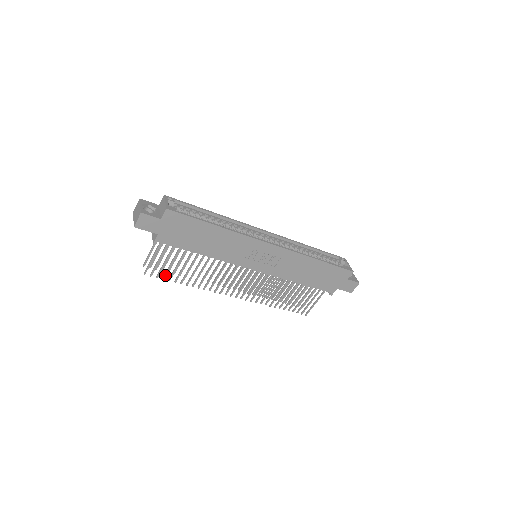
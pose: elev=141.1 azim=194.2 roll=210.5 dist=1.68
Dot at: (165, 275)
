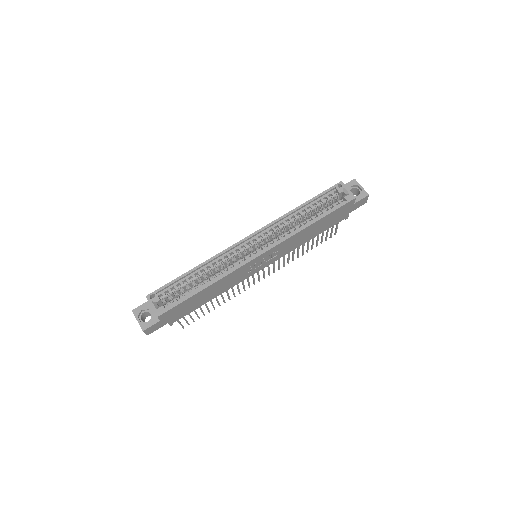
Dot at: (198, 317)
